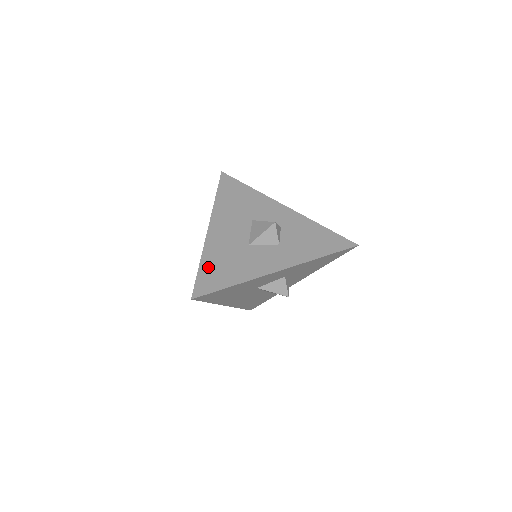
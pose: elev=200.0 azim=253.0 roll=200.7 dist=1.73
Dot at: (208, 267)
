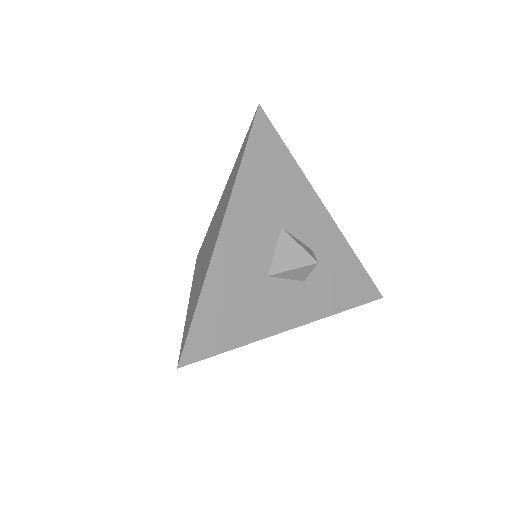
Dot at: occluded
